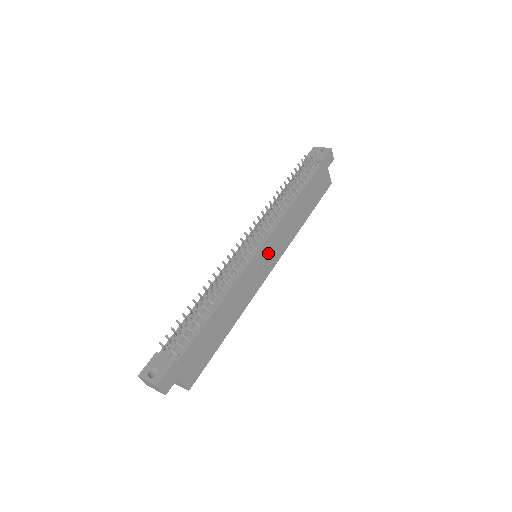
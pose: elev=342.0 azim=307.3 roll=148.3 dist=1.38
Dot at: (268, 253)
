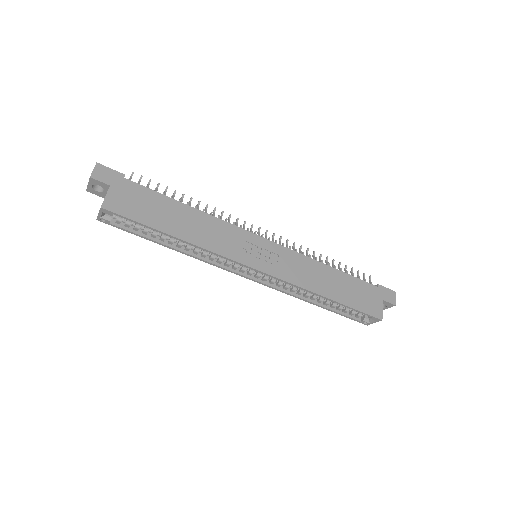
Dot at: (268, 254)
